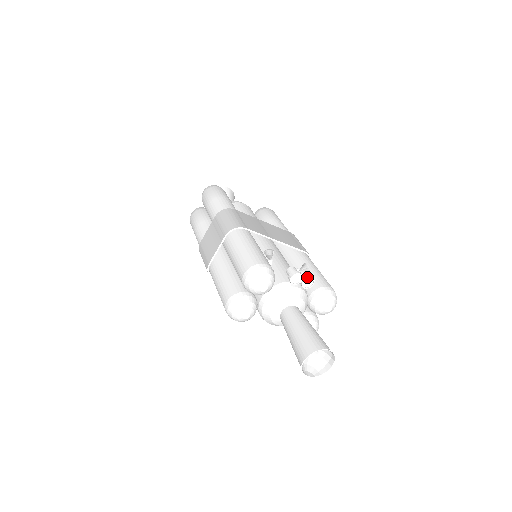
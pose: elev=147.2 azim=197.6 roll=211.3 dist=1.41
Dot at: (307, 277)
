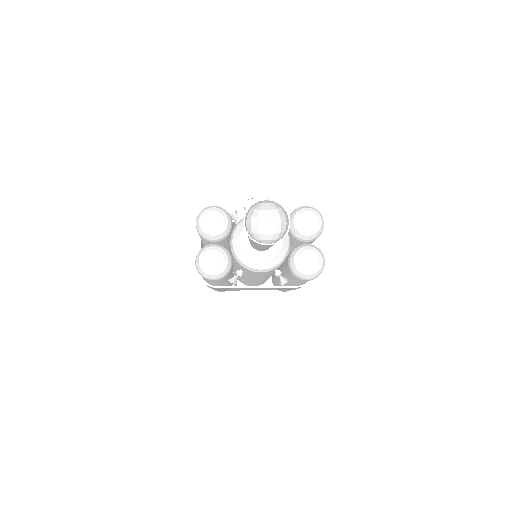
Dot at: occluded
